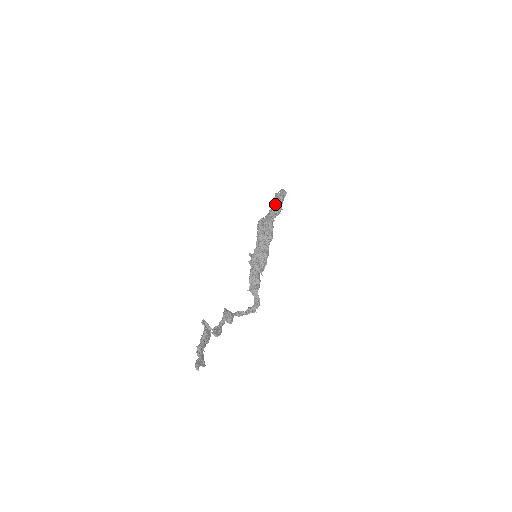
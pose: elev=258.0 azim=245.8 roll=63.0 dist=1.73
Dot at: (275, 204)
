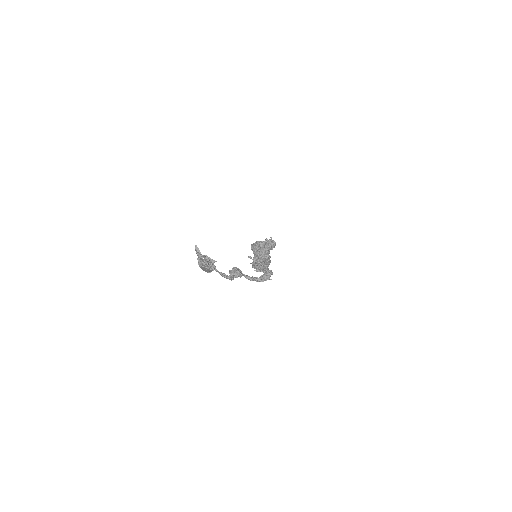
Dot at: occluded
